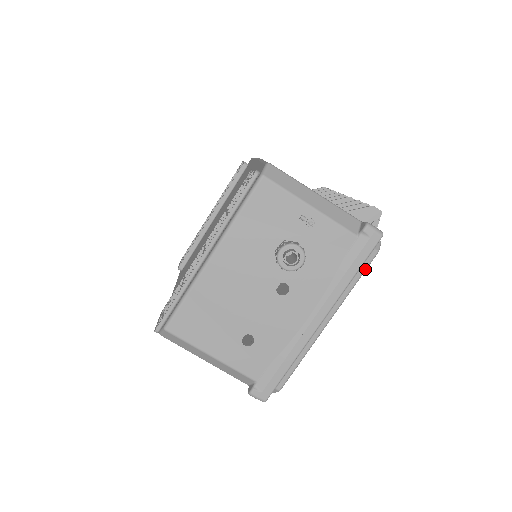
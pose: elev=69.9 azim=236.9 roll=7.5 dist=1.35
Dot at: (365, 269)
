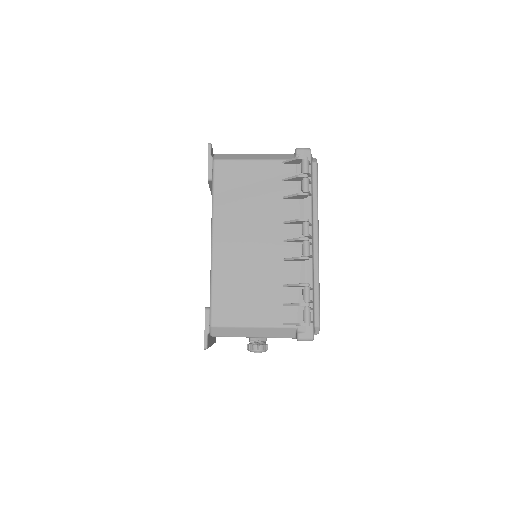
Dot at: occluded
